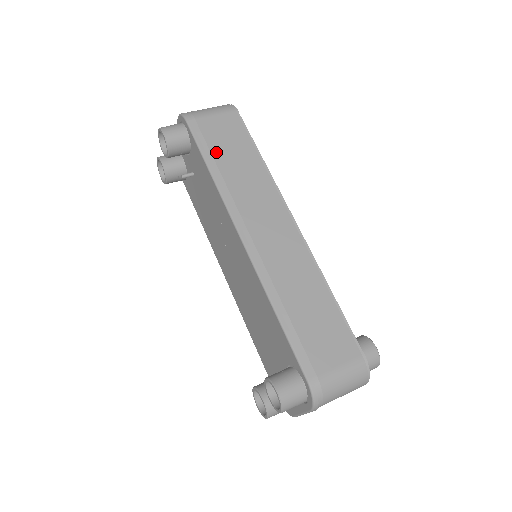
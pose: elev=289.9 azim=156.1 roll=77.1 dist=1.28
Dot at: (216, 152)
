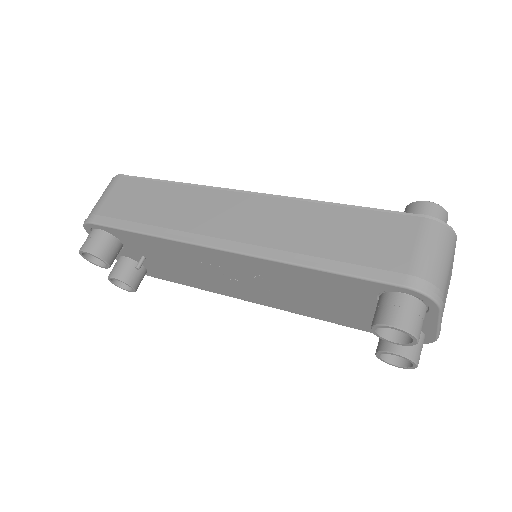
Dot at: (135, 217)
